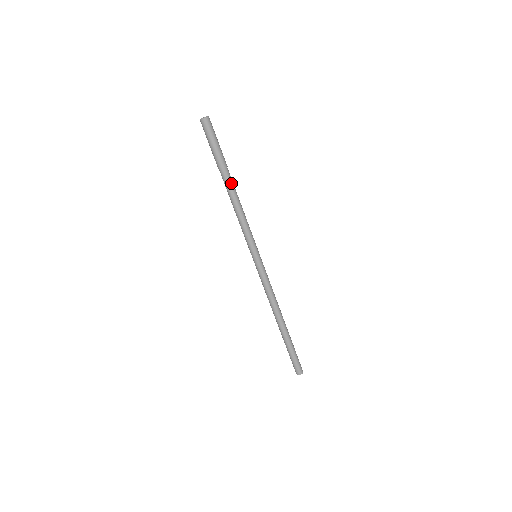
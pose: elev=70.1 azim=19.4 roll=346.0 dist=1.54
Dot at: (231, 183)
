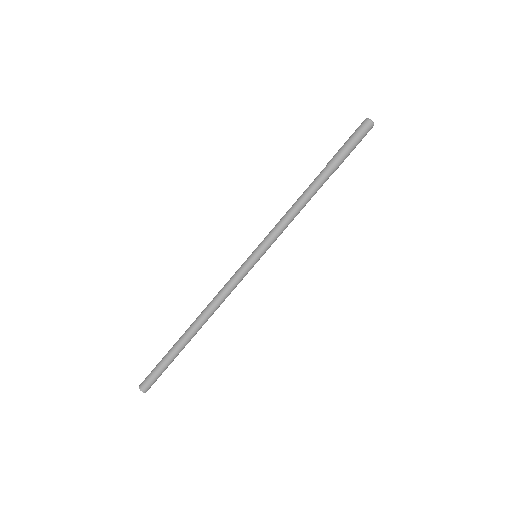
Dot at: (319, 182)
